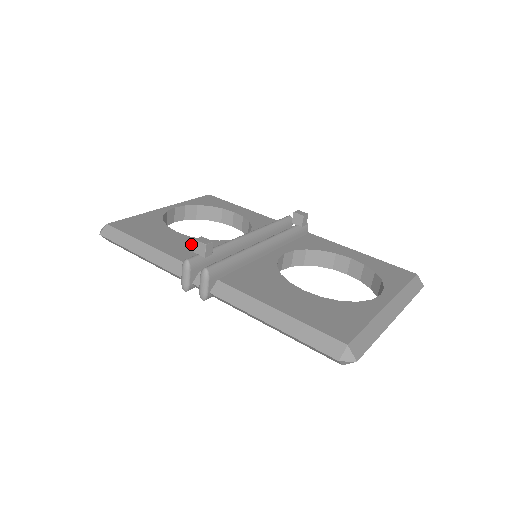
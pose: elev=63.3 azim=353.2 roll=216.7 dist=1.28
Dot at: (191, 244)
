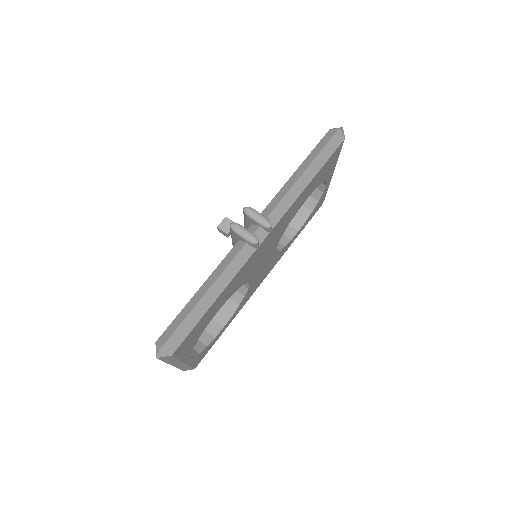
Dot at: occluded
